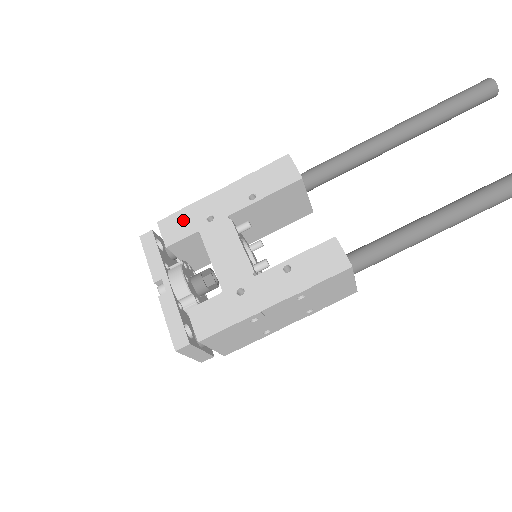
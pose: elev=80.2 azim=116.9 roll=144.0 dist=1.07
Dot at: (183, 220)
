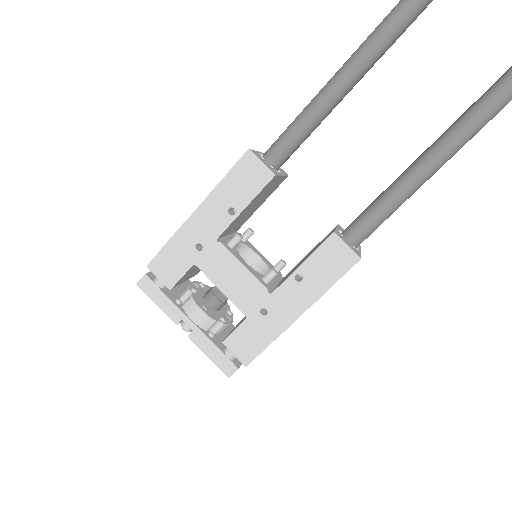
Dot at: (172, 257)
